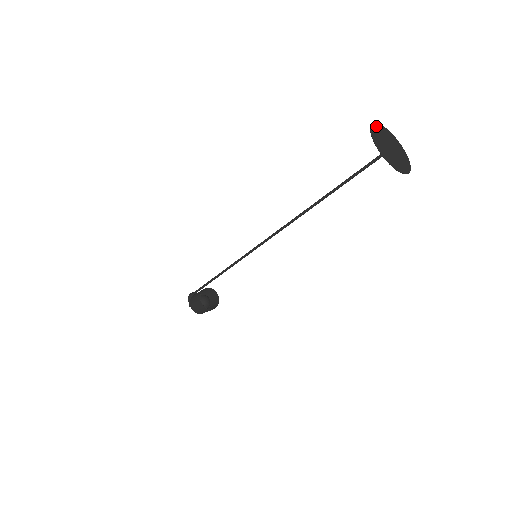
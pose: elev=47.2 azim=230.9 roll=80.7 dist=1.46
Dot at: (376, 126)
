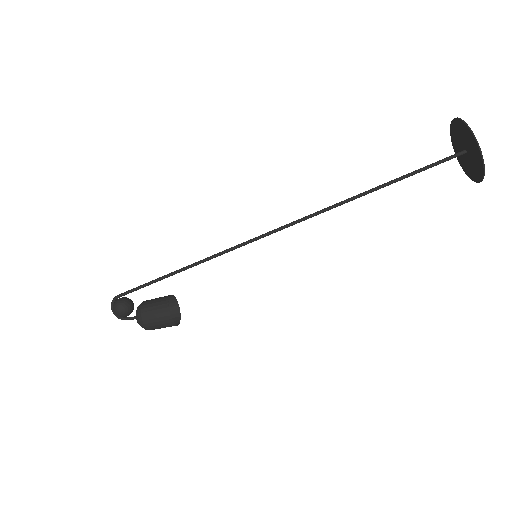
Dot at: (470, 131)
